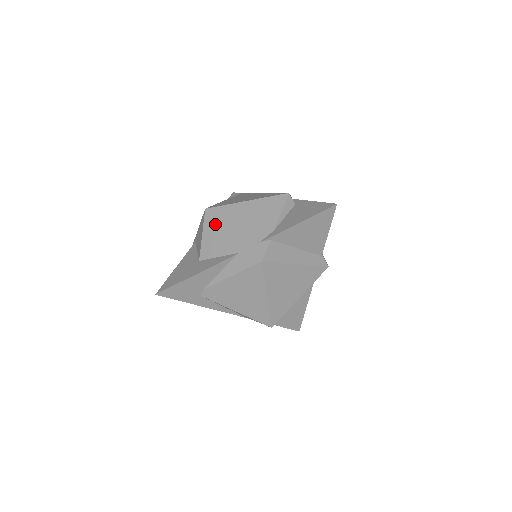
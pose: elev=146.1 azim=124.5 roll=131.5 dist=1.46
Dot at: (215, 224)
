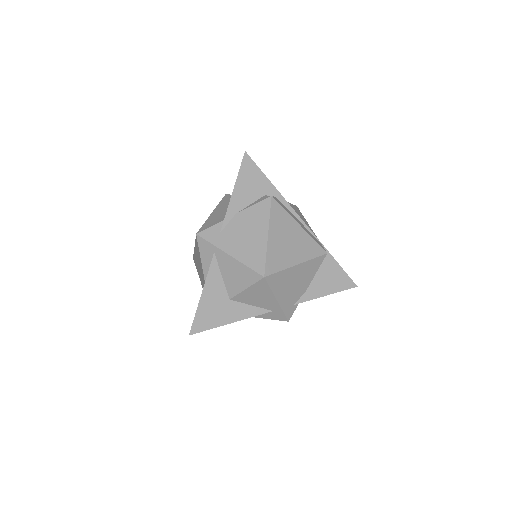
Dot at: (266, 290)
